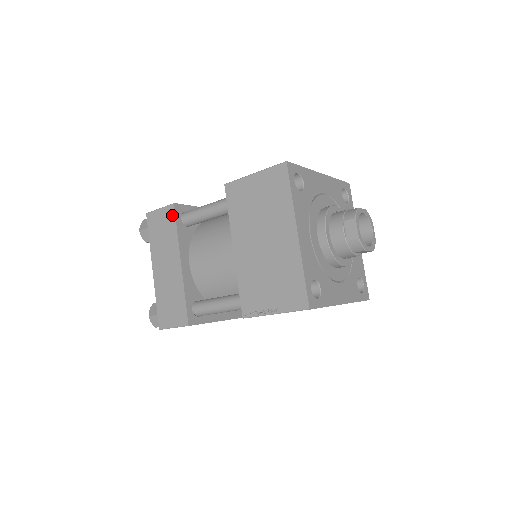
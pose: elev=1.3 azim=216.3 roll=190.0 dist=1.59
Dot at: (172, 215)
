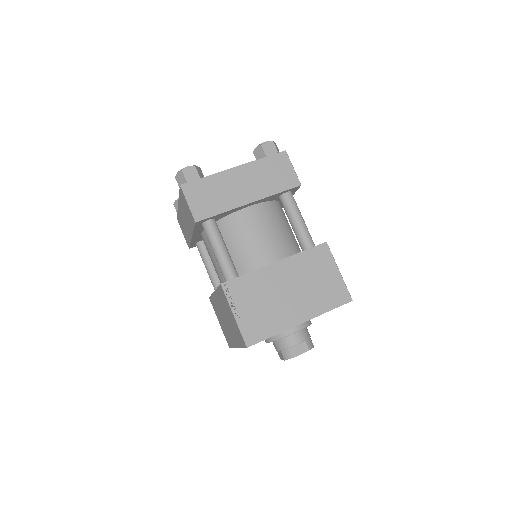
Dot at: (193, 222)
